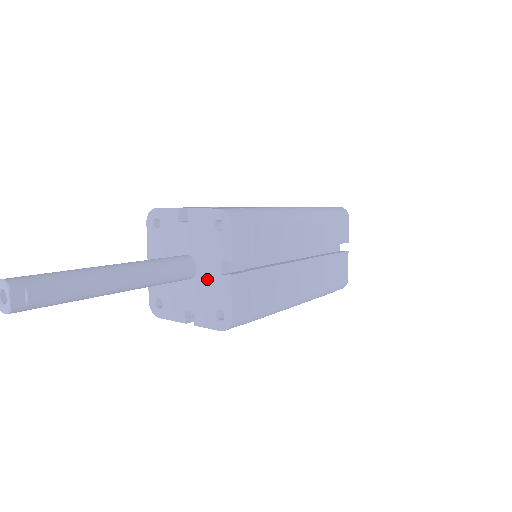
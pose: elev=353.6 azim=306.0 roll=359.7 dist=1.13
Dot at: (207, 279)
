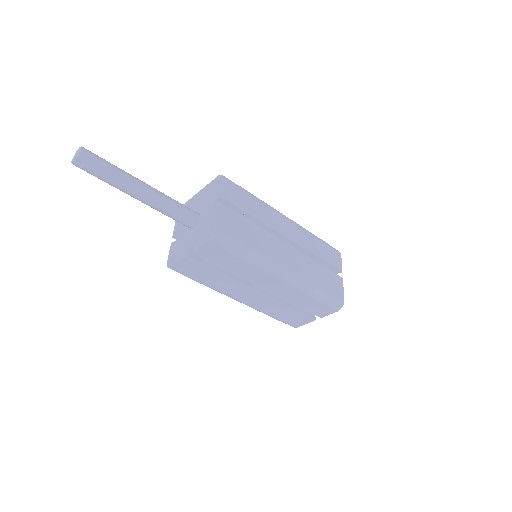
Dot at: (188, 239)
